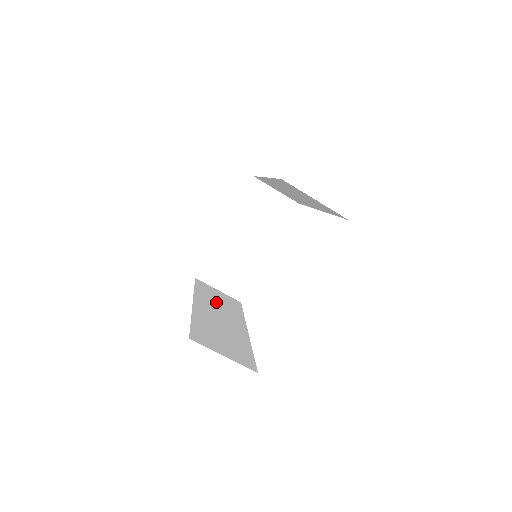
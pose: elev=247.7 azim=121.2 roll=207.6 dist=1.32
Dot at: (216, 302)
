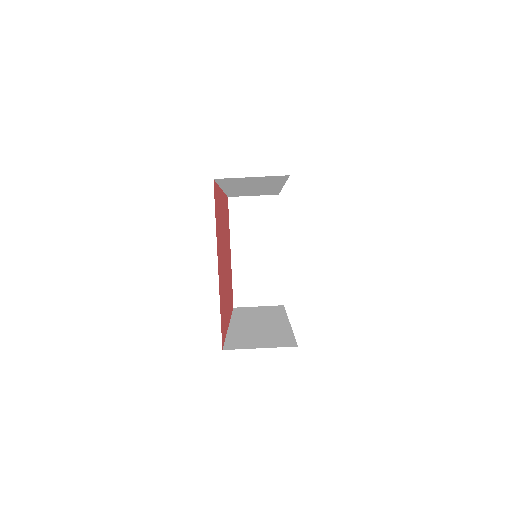
Dot at: (255, 315)
